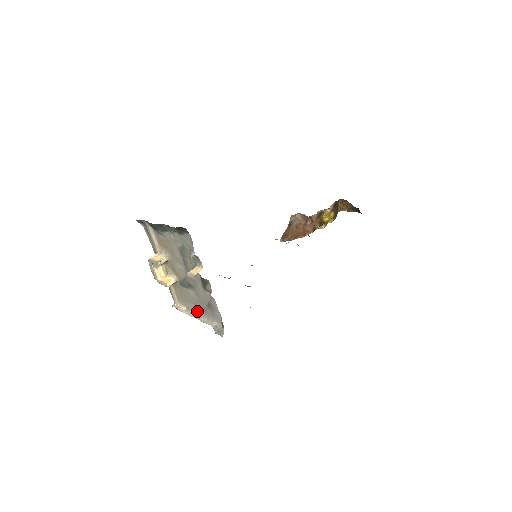
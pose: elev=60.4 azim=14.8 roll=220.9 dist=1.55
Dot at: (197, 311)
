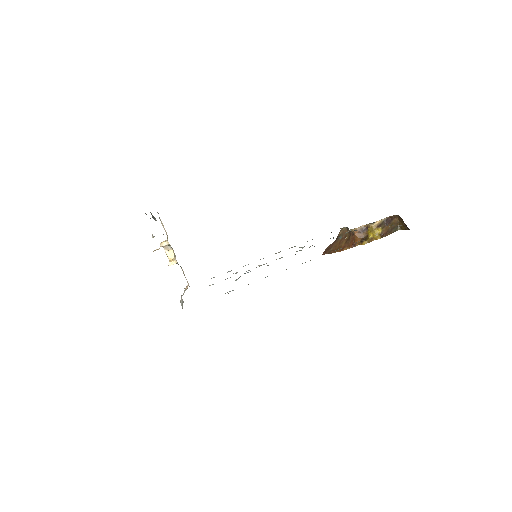
Dot at: occluded
